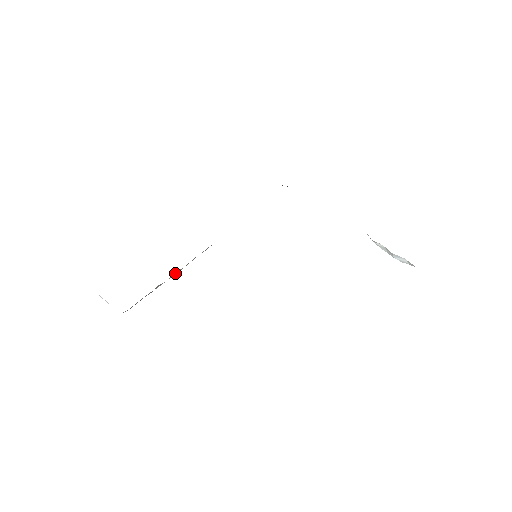
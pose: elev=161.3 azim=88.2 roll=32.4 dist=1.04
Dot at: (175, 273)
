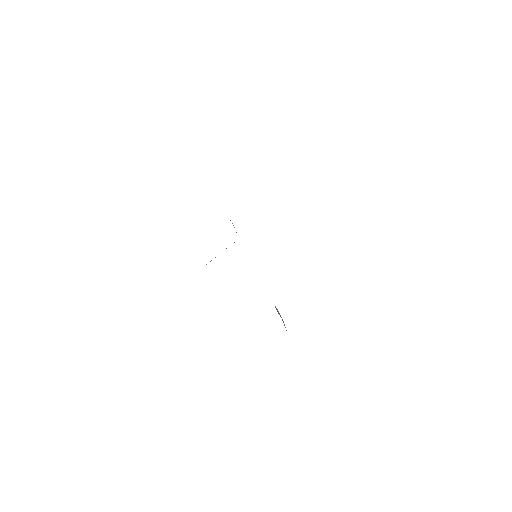
Dot at: occluded
